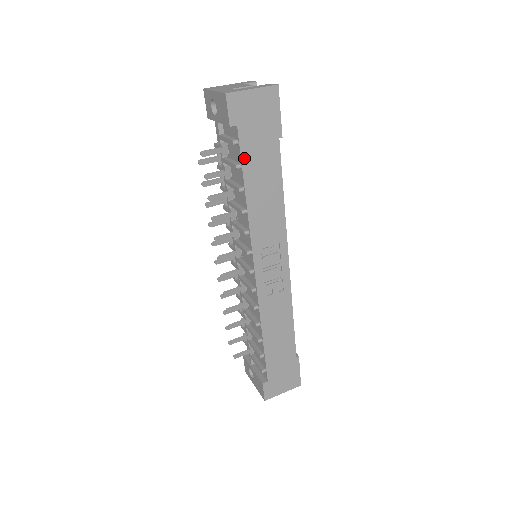
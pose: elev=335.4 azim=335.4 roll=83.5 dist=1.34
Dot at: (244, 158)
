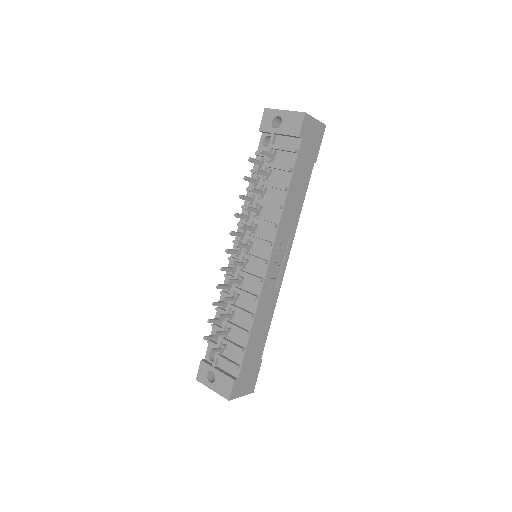
Dot at: (296, 165)
